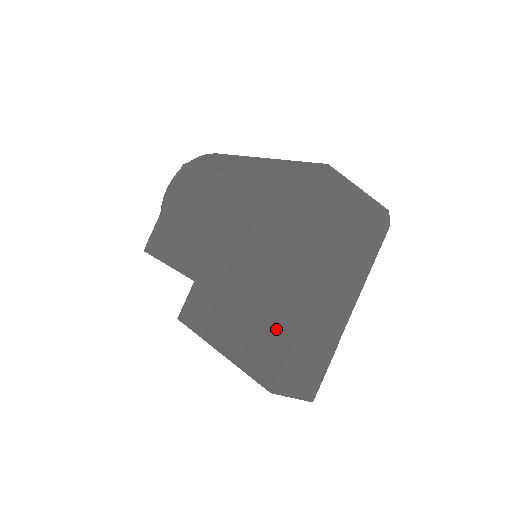
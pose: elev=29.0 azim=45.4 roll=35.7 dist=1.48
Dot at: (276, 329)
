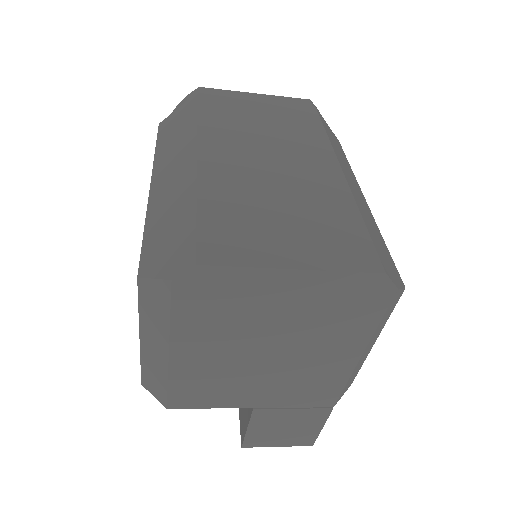
Dot at: occluded
